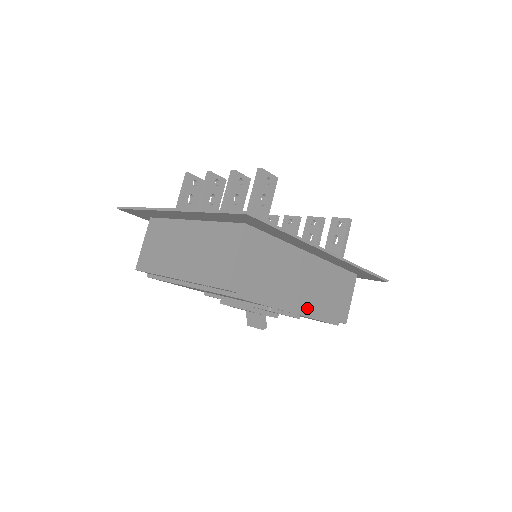
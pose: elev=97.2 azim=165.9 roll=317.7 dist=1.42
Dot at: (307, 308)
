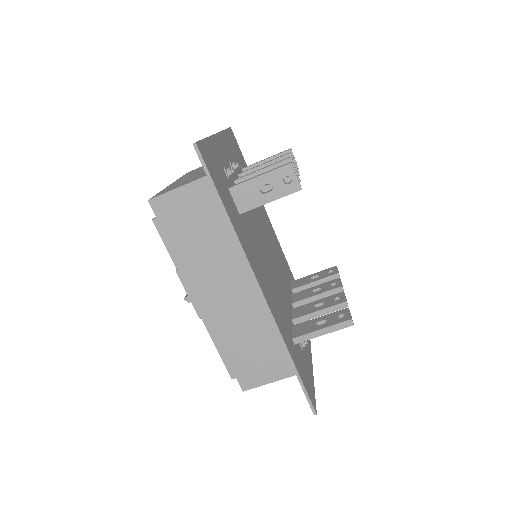
Dot at: (212, 317)
